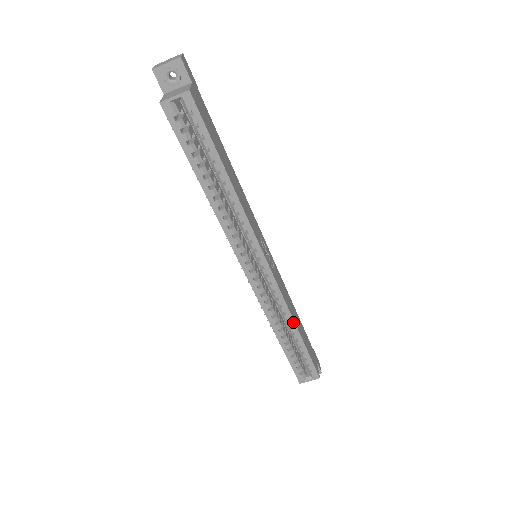
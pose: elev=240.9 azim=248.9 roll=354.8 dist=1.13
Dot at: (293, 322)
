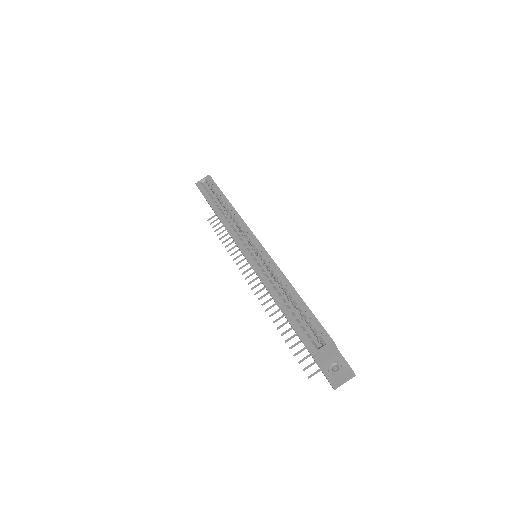
Dot at: (286, 279)
